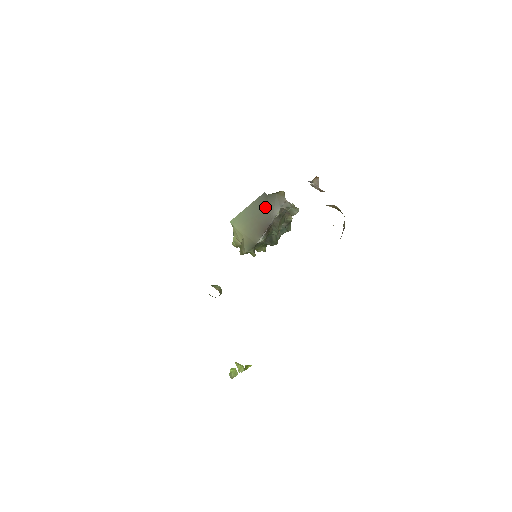
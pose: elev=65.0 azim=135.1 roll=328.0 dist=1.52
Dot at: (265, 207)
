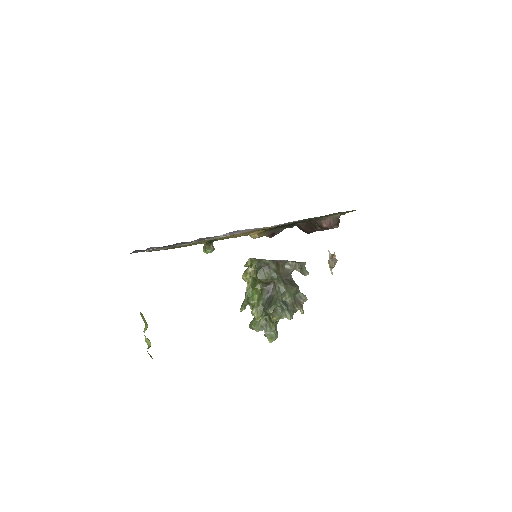
Dot at: occluded
